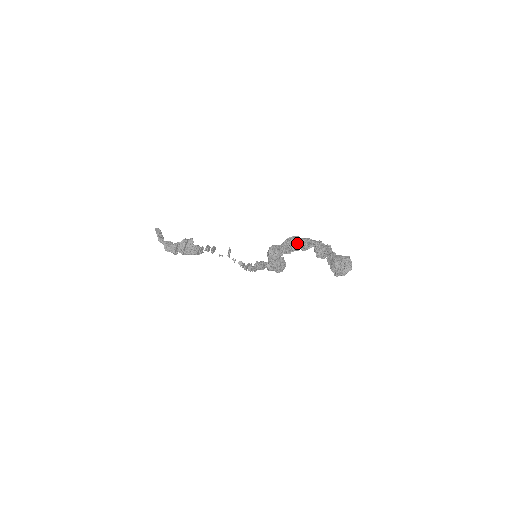
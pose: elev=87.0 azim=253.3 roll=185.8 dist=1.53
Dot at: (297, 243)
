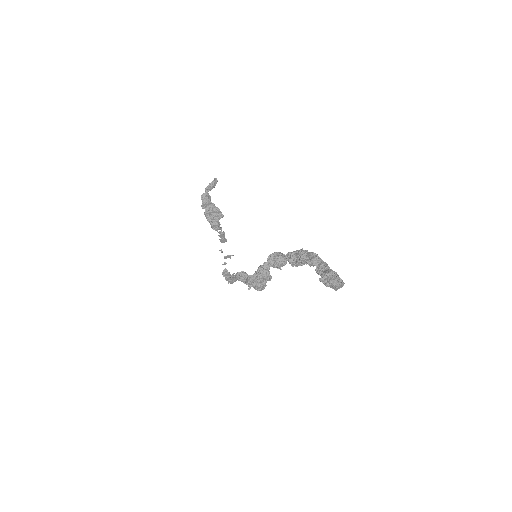
Dot at: (311, 252)
